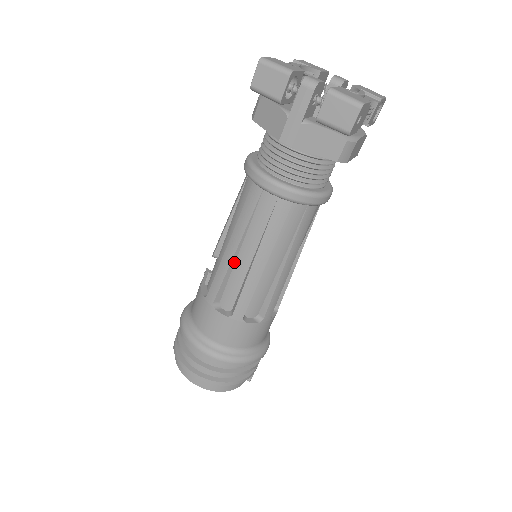
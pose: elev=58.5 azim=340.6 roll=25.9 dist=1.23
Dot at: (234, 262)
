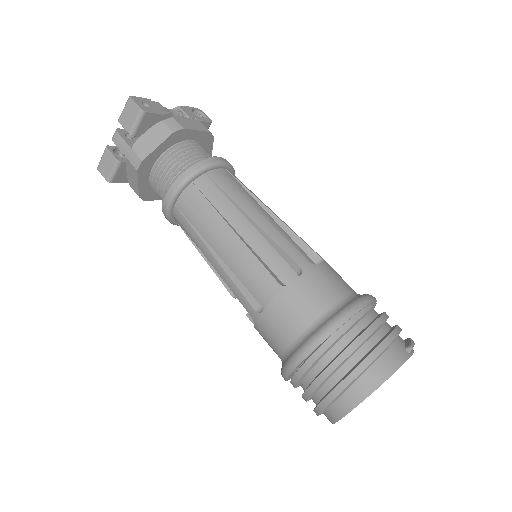
Dot at: (225, 265)
